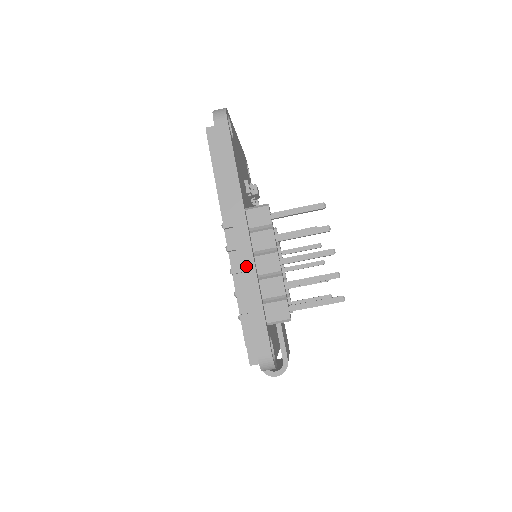
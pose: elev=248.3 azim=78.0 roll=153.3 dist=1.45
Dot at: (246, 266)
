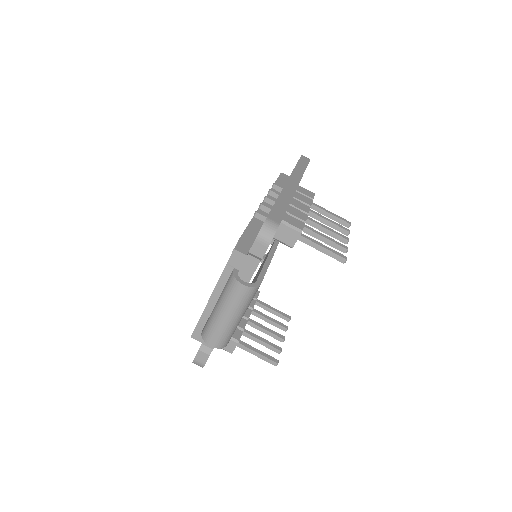
Dot at: (287, 191)
